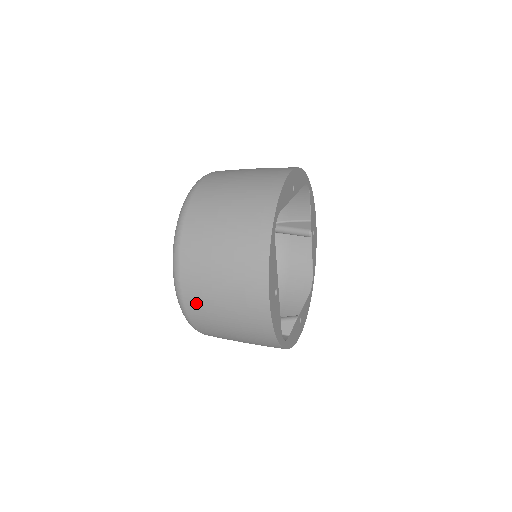
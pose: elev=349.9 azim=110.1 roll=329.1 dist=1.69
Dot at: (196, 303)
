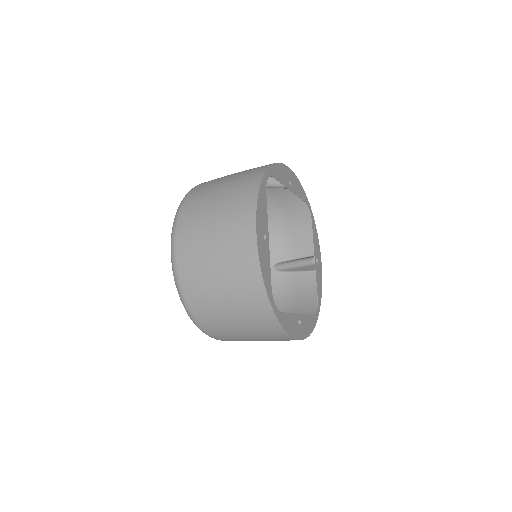
Dot at: (188, 256)
